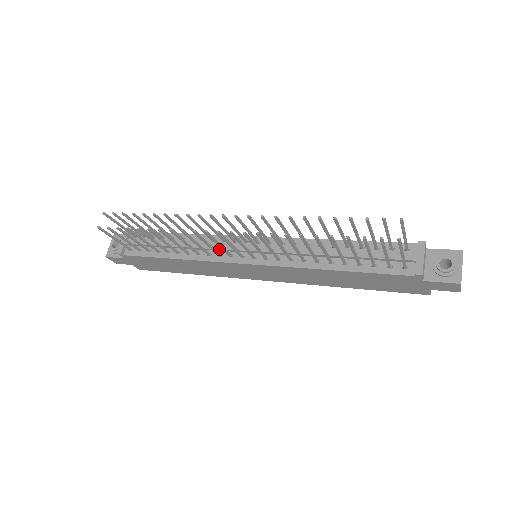
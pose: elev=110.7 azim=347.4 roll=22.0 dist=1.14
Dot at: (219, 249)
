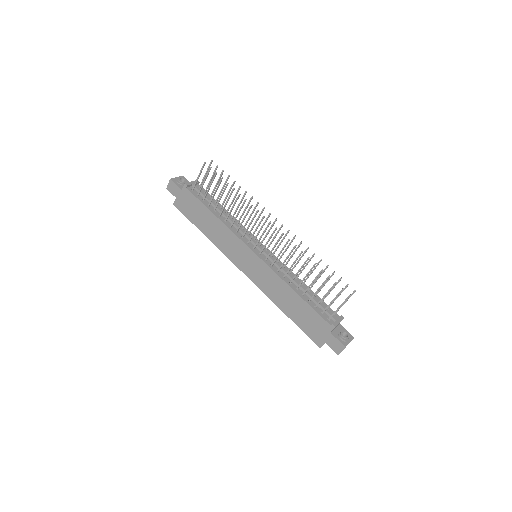
Dot at: (245, 234)
